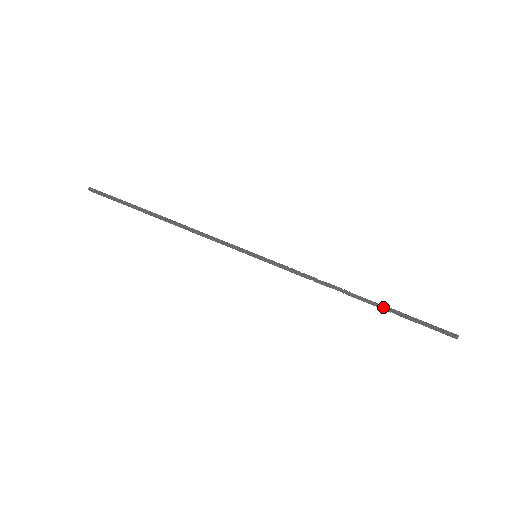
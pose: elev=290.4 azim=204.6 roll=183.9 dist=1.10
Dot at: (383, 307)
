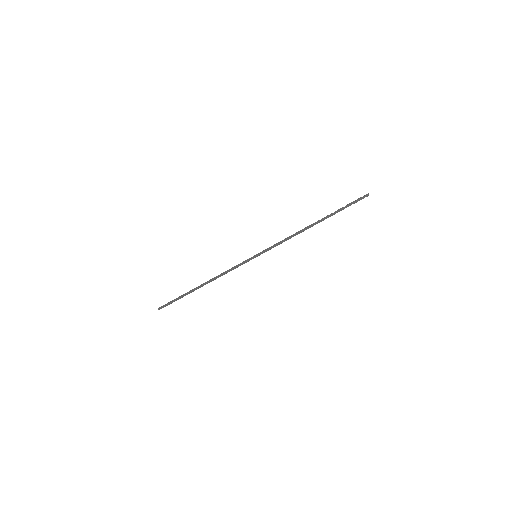
Dot at: (328, 217)
